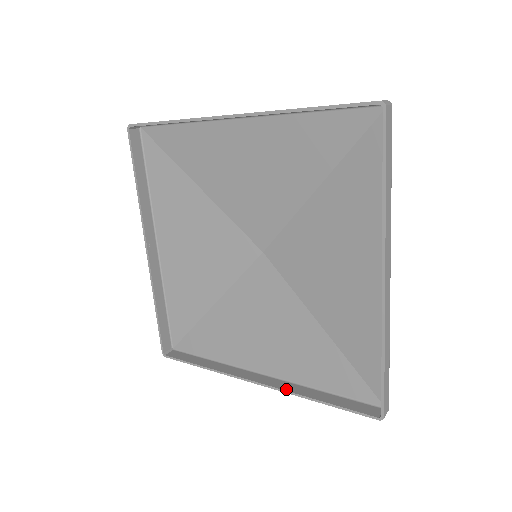
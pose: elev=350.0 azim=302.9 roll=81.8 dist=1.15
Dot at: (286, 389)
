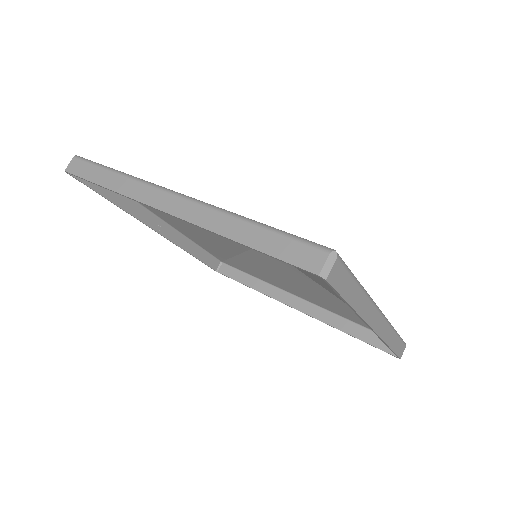
Dot at: (320, 319)
